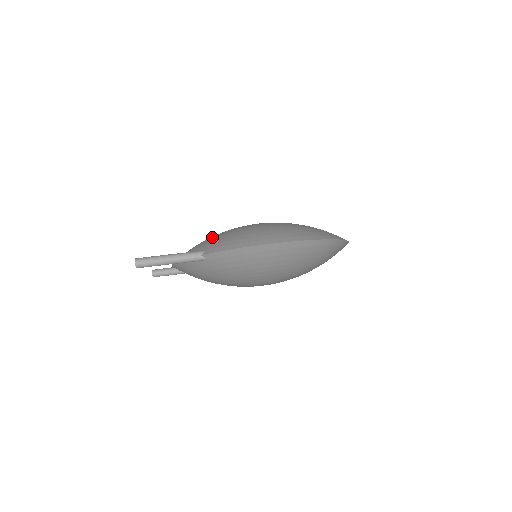
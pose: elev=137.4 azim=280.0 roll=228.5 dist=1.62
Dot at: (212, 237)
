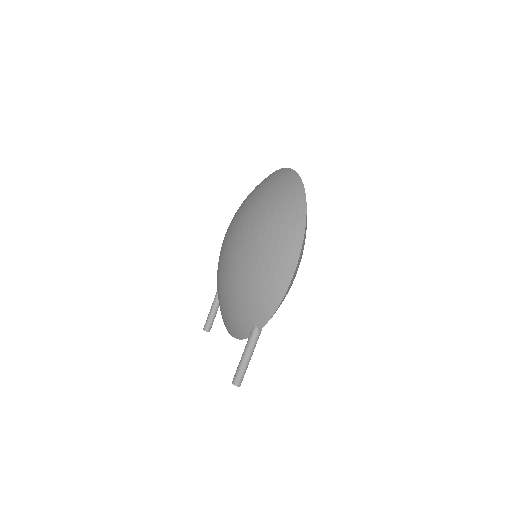
Dot at: (233, 301)
